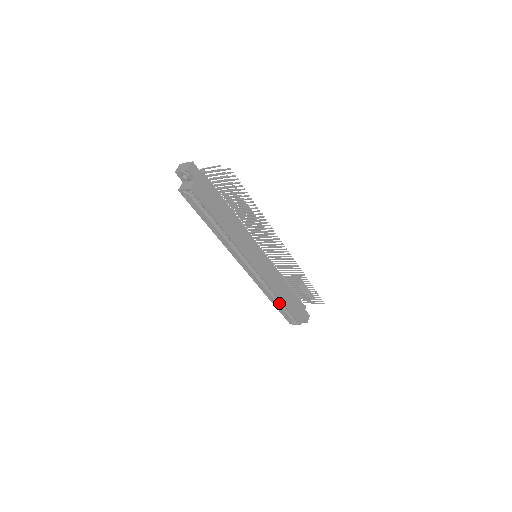
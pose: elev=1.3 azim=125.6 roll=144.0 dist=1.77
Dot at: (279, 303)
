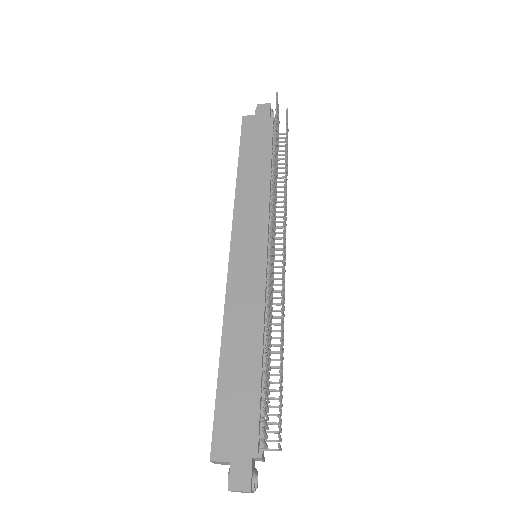
Dot at: occluded
